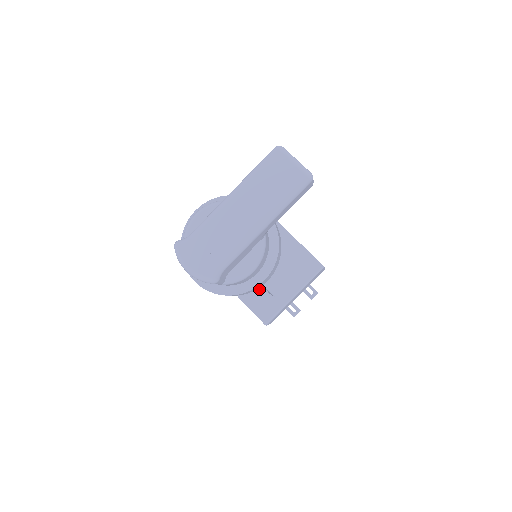
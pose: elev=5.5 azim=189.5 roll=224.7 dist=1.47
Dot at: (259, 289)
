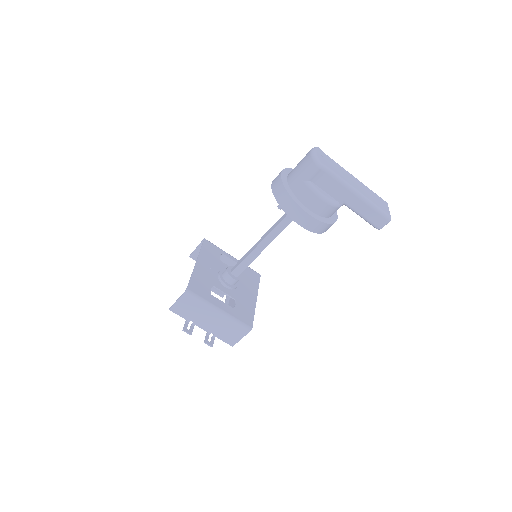
Dot at: (210, 281)
